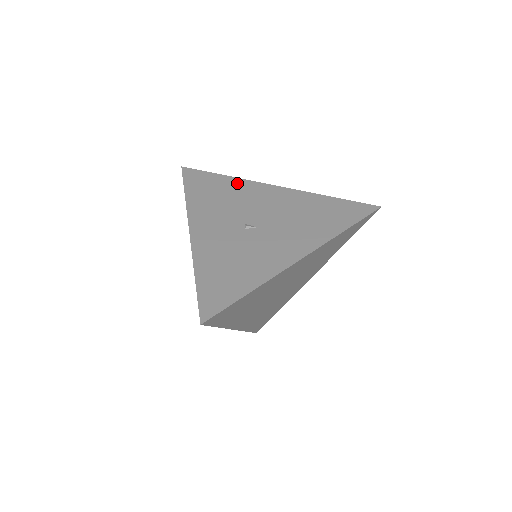
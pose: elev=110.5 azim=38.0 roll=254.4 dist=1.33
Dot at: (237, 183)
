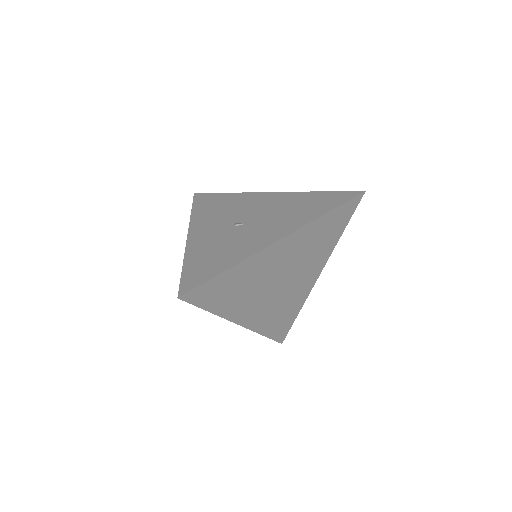
Dot at: (237, 196)
